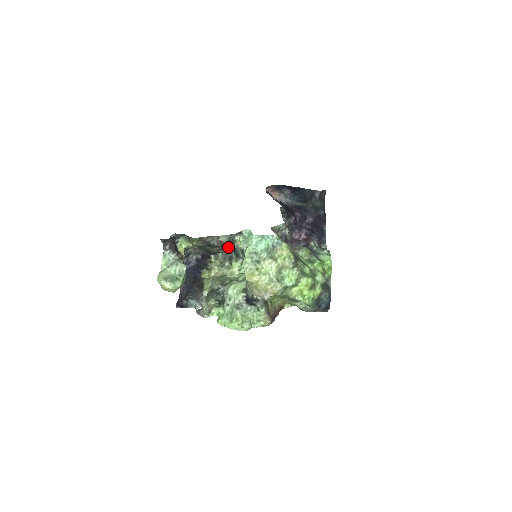
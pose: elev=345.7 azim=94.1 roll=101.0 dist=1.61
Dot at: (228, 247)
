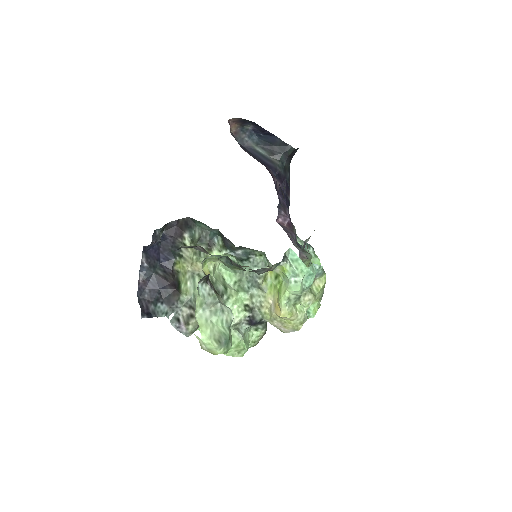
Dot at: occluded
